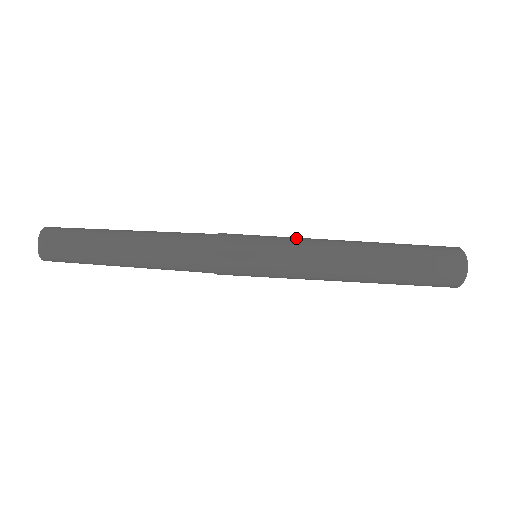
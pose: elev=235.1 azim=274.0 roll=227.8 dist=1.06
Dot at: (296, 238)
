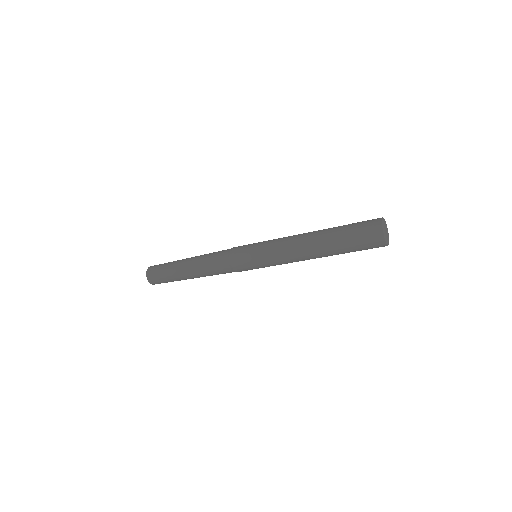
Dot at: (275, 239)
